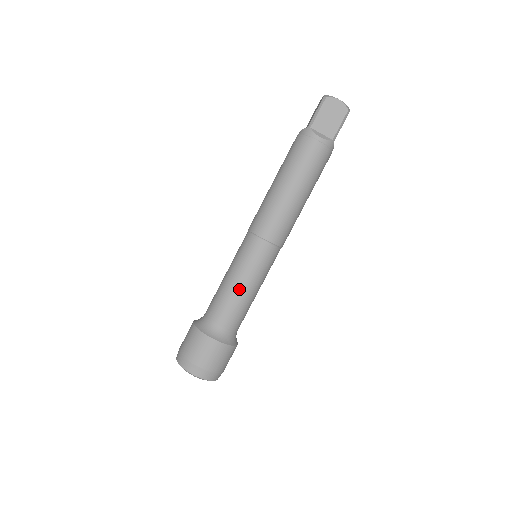
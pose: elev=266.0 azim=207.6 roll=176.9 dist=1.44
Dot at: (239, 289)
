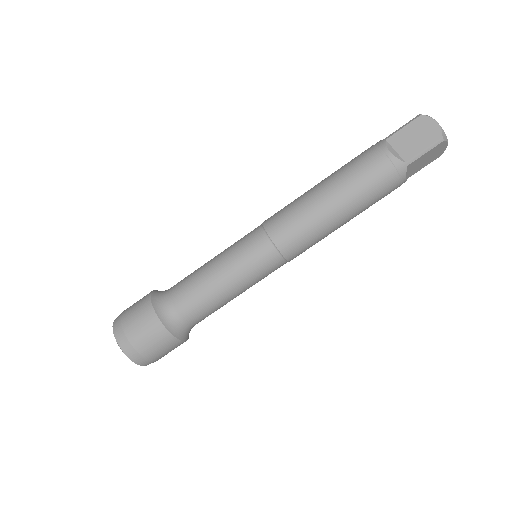
Dot at: (232, 298)
